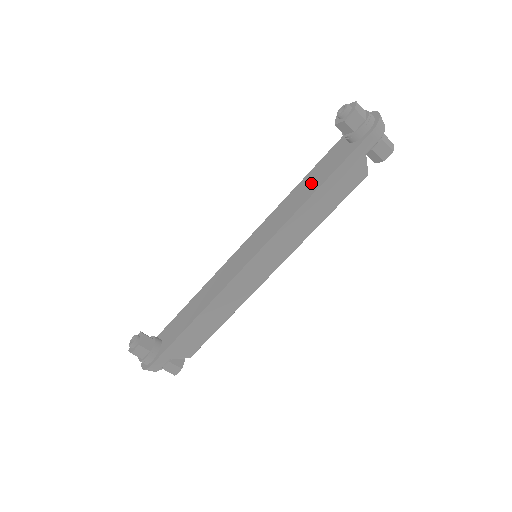
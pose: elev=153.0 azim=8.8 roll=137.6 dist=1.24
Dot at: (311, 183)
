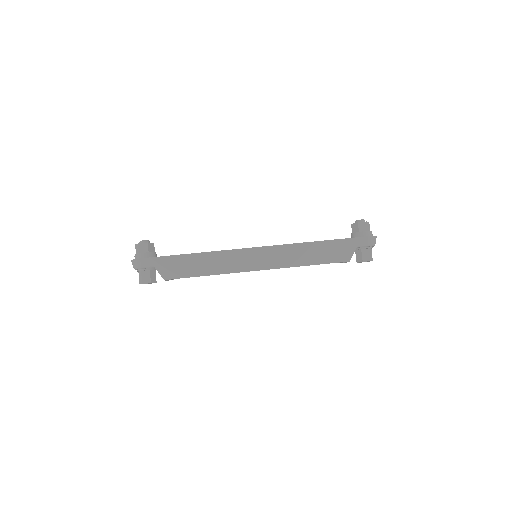
Dot at: occluded
